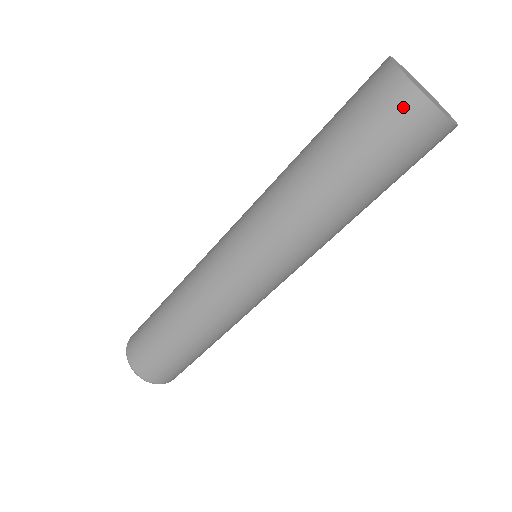
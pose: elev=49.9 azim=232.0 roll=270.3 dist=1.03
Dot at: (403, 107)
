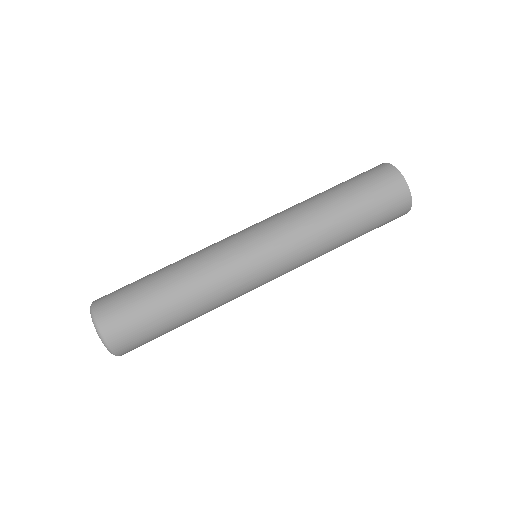
Dot at: (386, 172)
